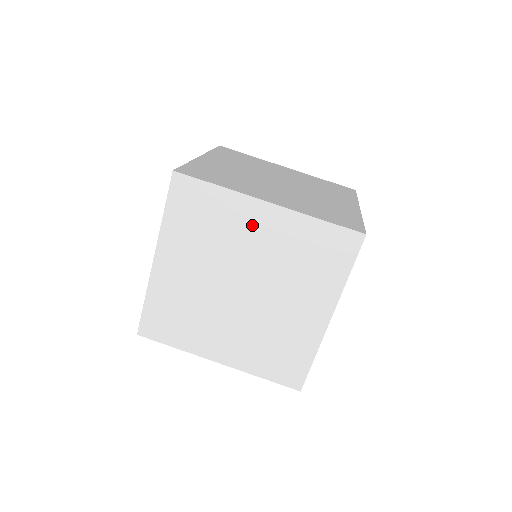
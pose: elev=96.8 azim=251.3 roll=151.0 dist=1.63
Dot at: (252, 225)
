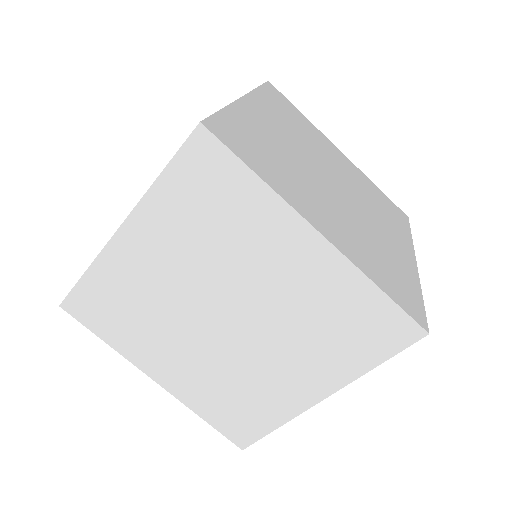
Dot at: (281, 251)
